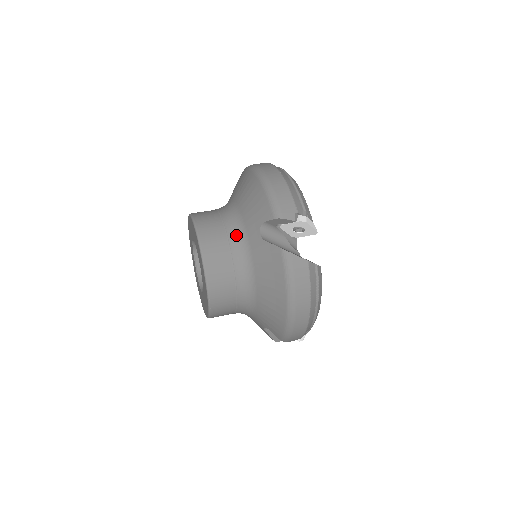
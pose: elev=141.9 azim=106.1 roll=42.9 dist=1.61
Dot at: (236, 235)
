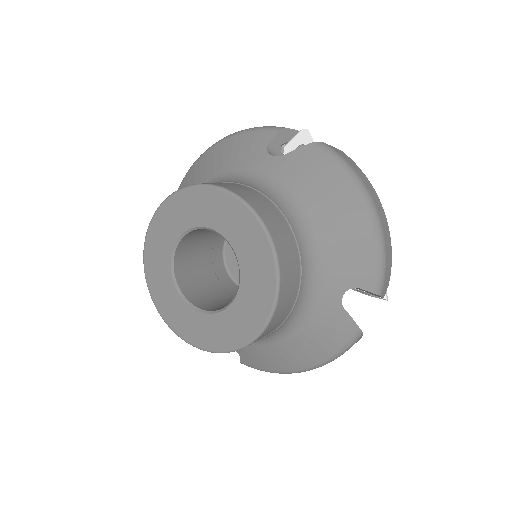
Dot at: (242, 180)
